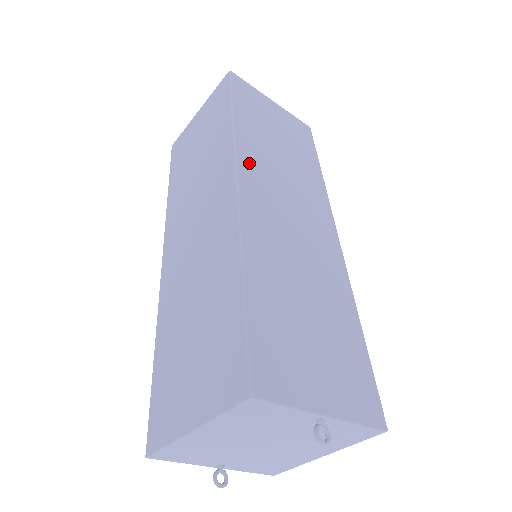
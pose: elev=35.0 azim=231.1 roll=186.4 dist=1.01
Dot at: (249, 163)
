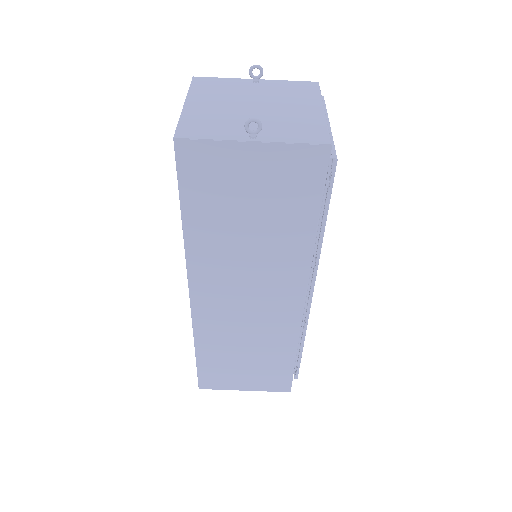
Dot at: occluded
